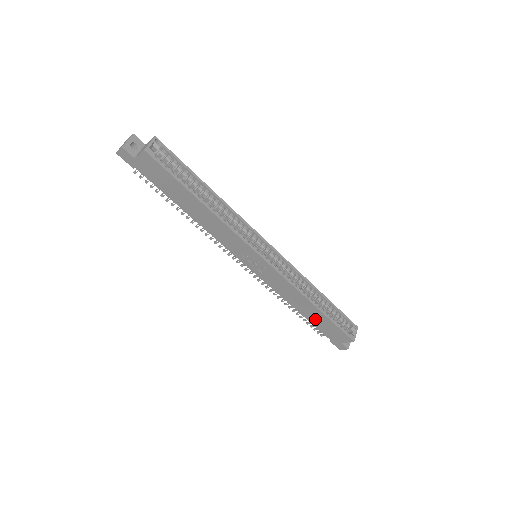
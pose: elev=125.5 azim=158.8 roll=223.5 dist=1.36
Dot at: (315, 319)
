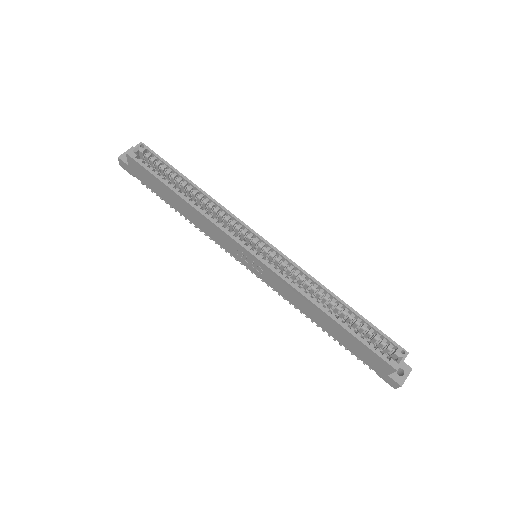
Dot at: (341, 337)
